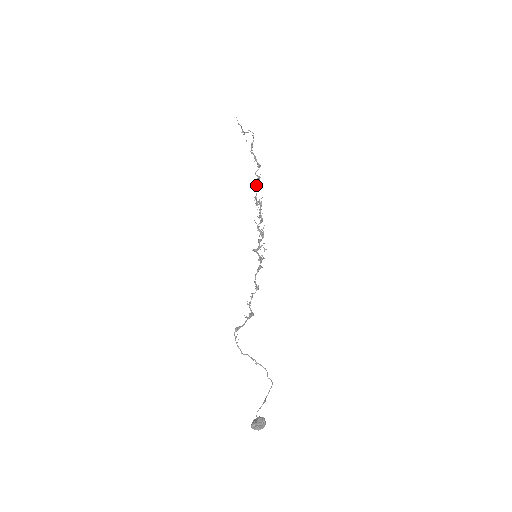
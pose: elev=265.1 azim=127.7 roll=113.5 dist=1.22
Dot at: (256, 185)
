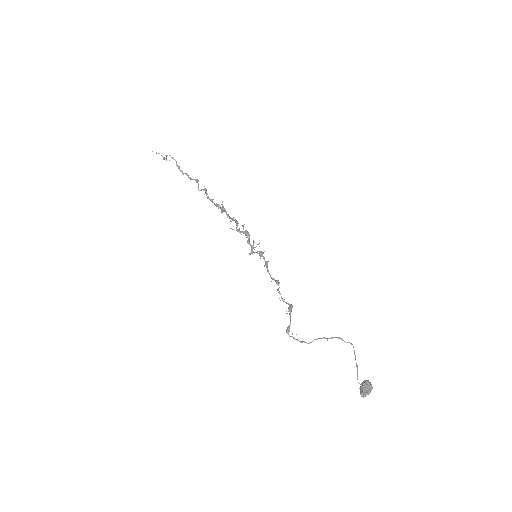
Dot at: (208, 198)
